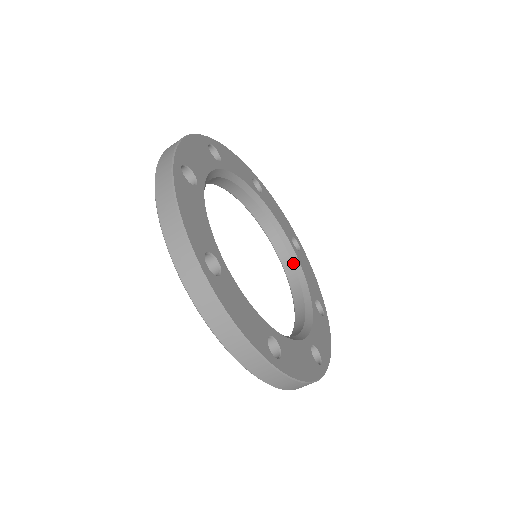
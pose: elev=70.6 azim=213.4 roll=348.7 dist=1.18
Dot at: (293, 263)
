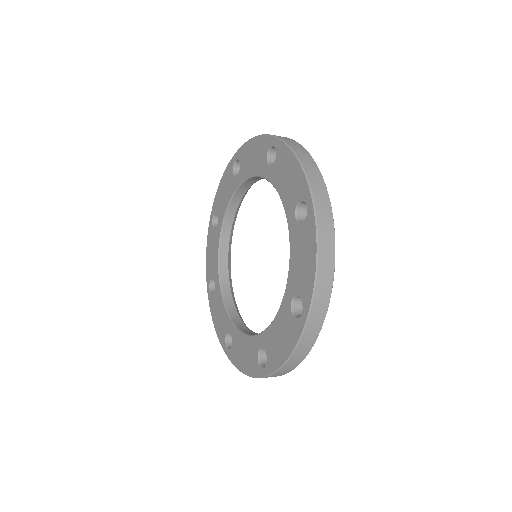
Dot at: (229, 243)
